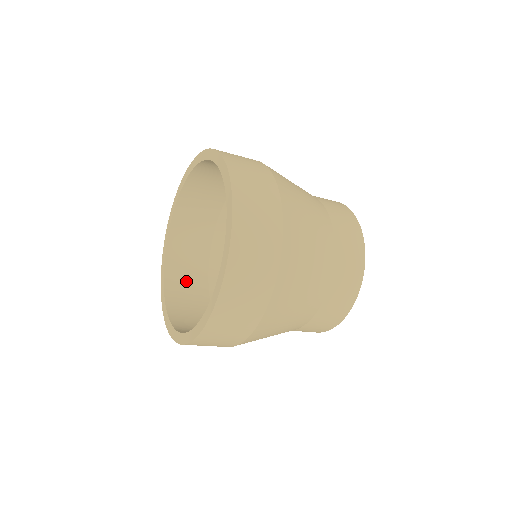
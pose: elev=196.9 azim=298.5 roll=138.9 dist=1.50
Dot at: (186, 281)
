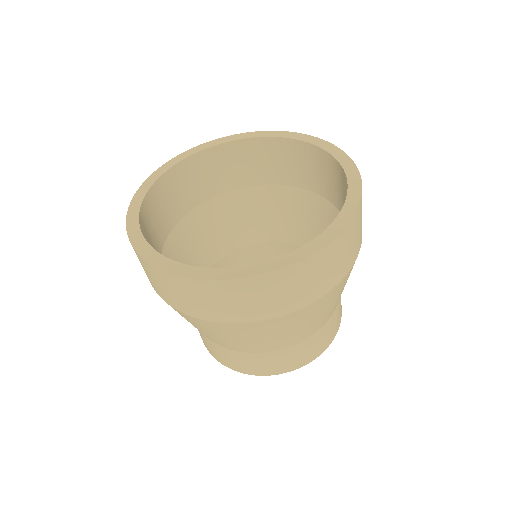
Dot at: (172, 197)
